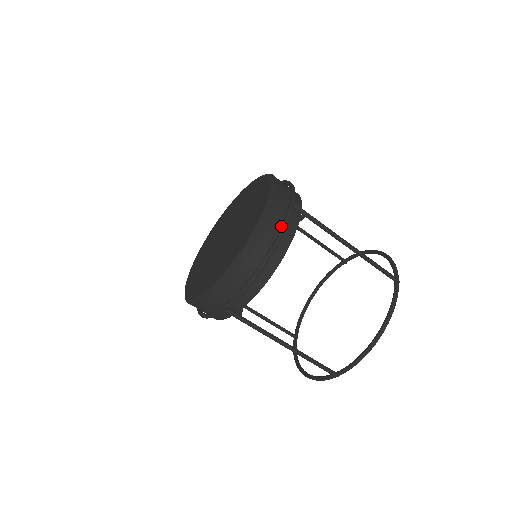
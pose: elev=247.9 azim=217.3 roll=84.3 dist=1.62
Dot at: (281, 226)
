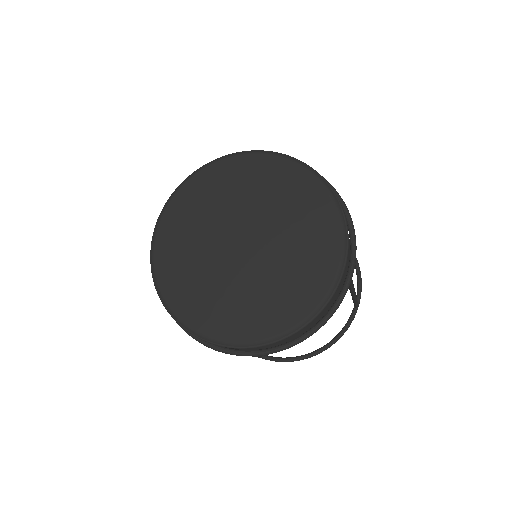
Dot at: (330, 311)
